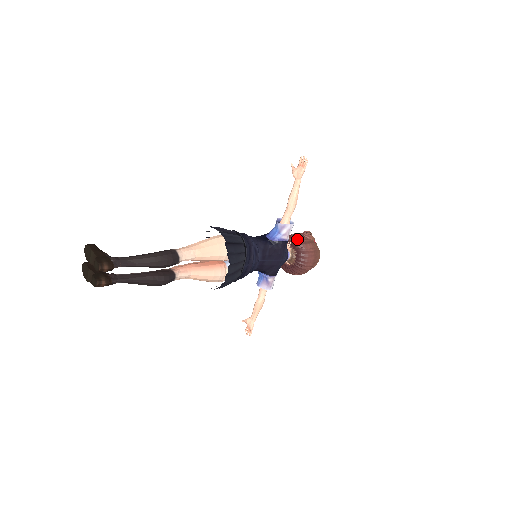
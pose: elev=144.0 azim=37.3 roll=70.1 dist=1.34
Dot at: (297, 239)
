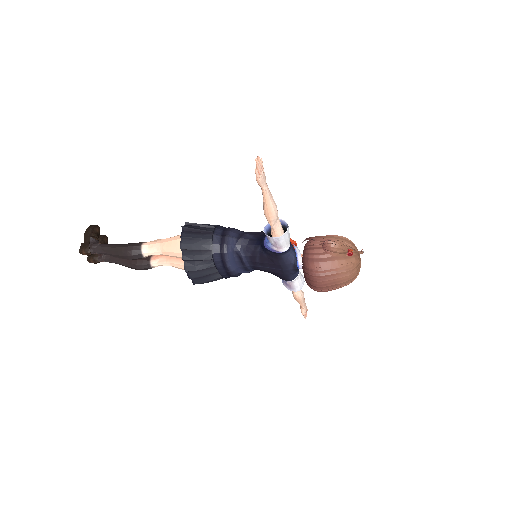
Dot at: (305, 250)
